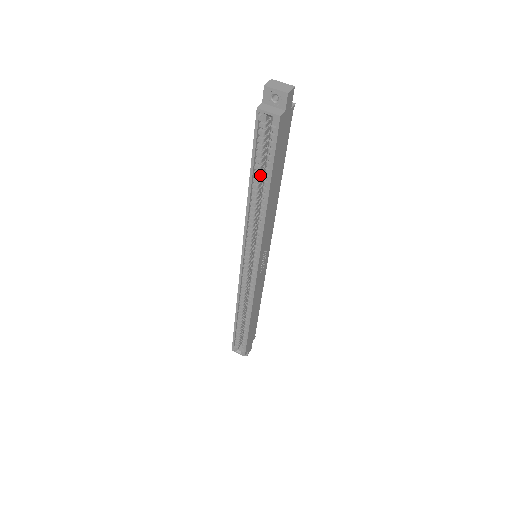
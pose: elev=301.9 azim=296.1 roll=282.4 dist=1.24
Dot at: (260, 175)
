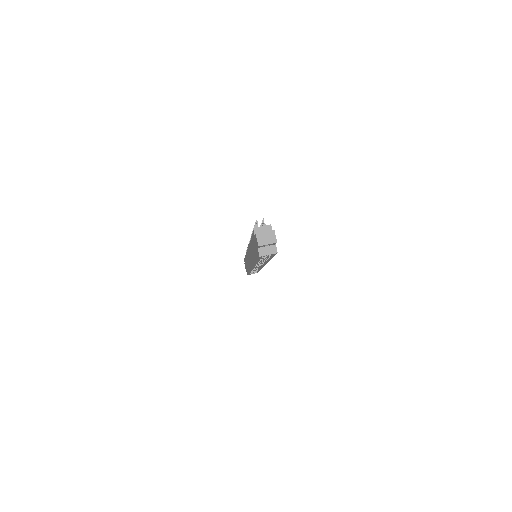
Dot at: occluded
